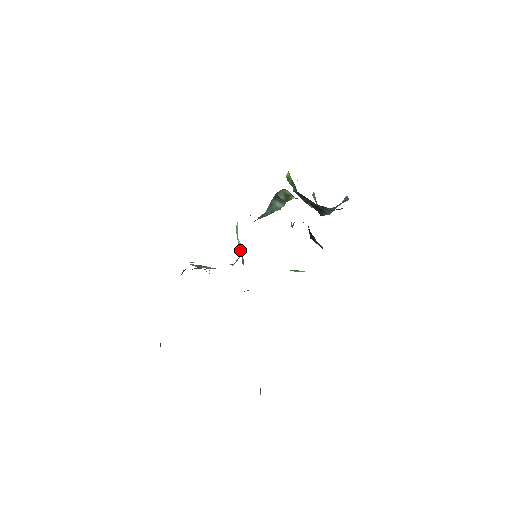
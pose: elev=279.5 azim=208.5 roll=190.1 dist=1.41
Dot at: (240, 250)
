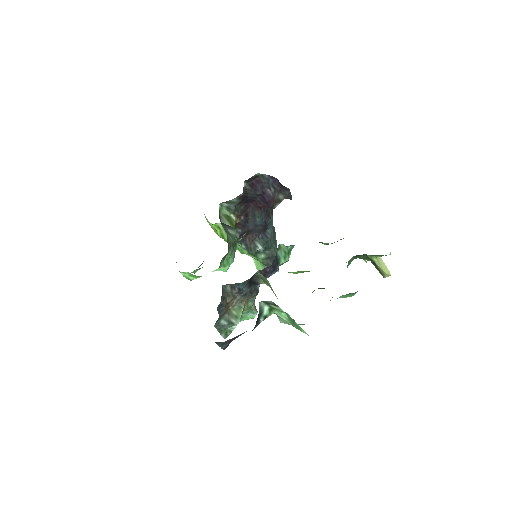
Dot at: occluded
